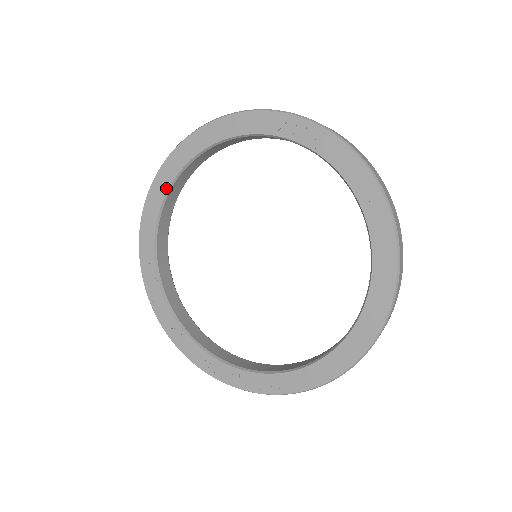
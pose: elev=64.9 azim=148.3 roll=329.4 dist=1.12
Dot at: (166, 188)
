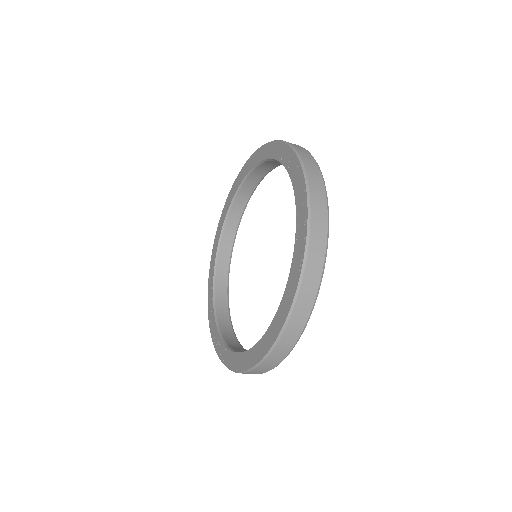
Dot at: (240, 182)
